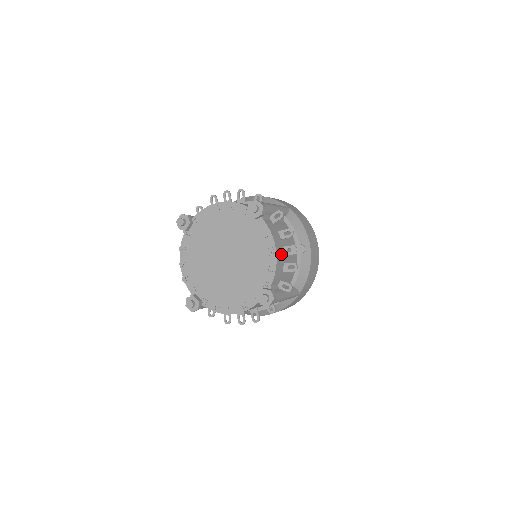
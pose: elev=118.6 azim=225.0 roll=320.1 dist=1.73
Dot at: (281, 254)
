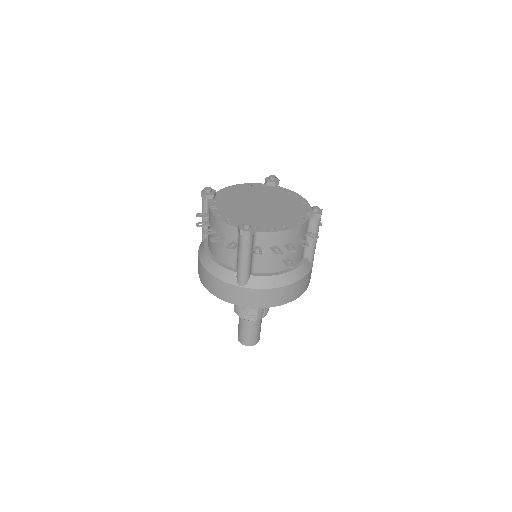
Dot at: (286, 239)
